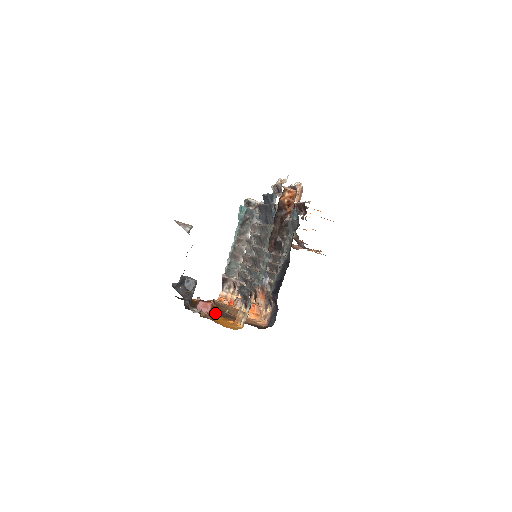
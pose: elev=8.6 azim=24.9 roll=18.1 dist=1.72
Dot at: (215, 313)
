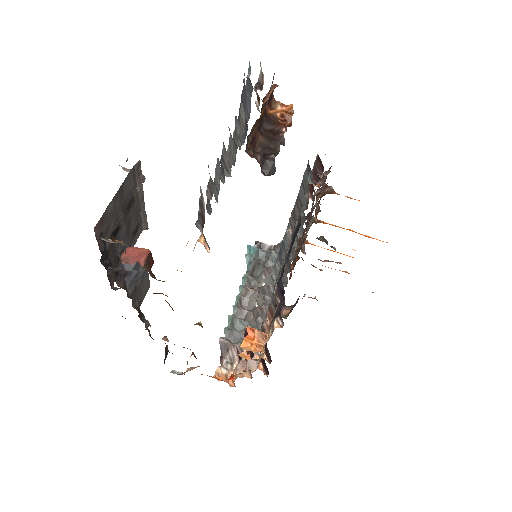
Dot at: occluded
